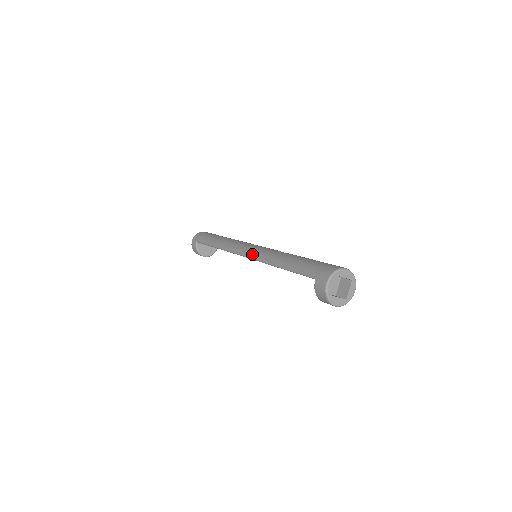
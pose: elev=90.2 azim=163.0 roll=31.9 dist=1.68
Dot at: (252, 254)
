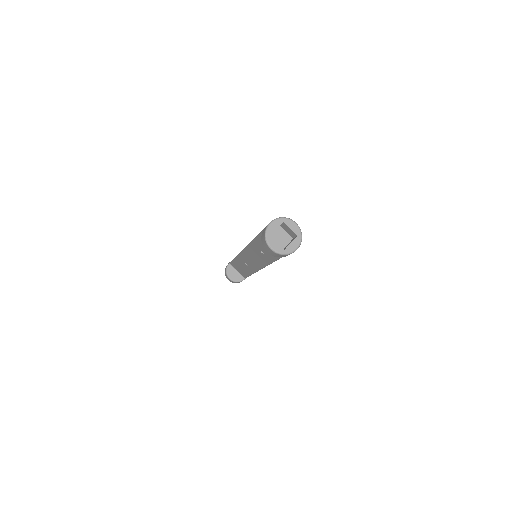
Dot at: occluded
